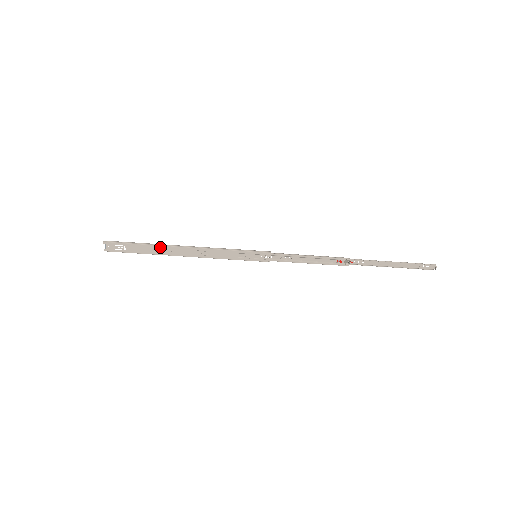
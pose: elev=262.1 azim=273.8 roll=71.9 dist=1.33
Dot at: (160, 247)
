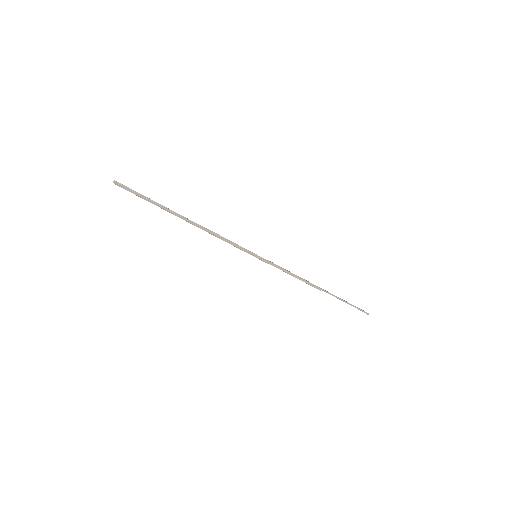
Dot at: (175, 215)
